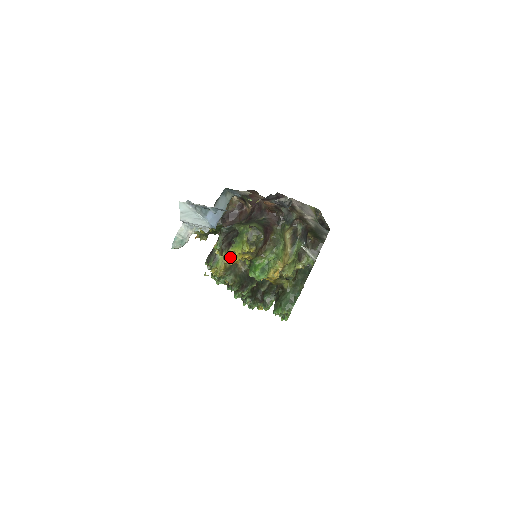
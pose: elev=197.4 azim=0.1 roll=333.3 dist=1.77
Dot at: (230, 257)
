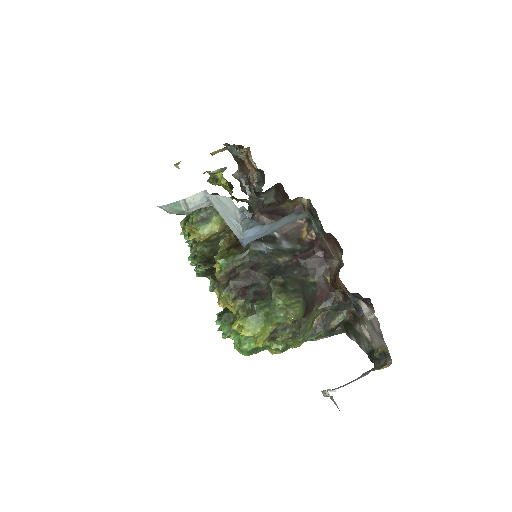
Dot at: (228, 303)
